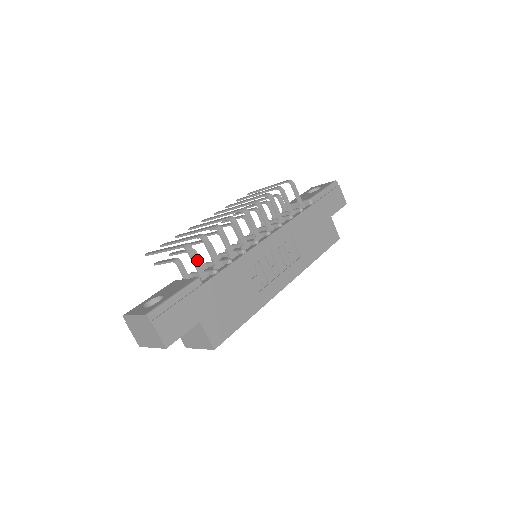
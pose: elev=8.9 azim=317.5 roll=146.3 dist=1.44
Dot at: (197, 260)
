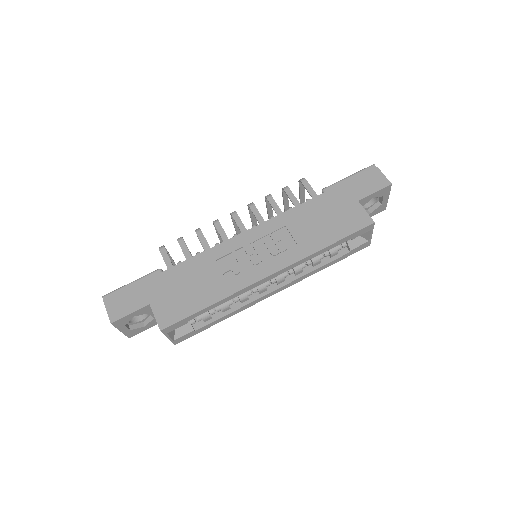
Dot at: (167, 257)
